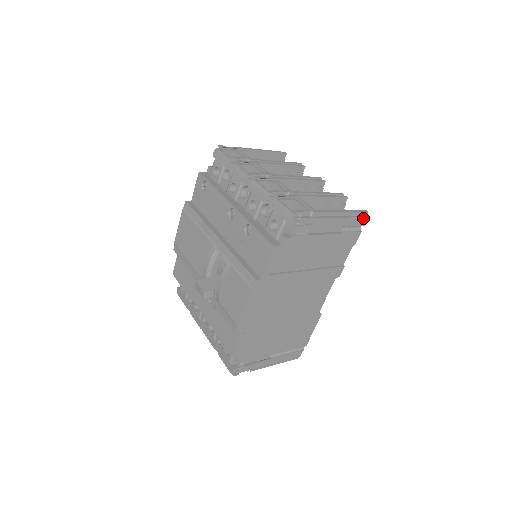
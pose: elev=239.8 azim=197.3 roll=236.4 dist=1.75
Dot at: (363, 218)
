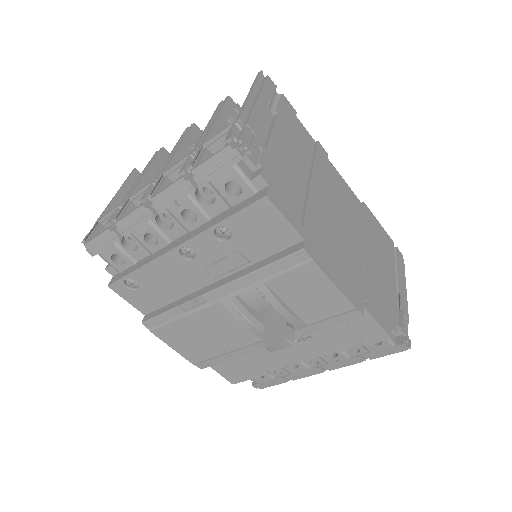
Dot at: (267, 80)
